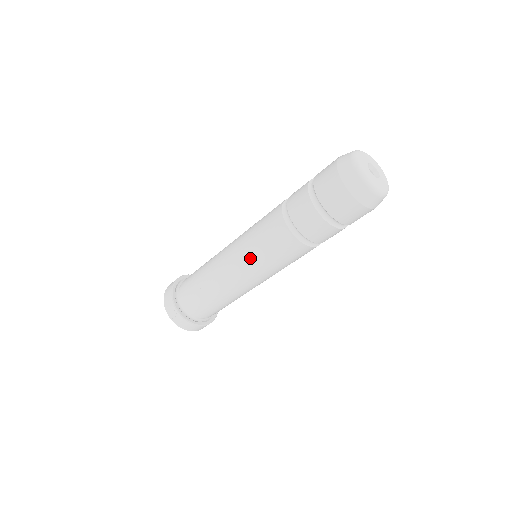
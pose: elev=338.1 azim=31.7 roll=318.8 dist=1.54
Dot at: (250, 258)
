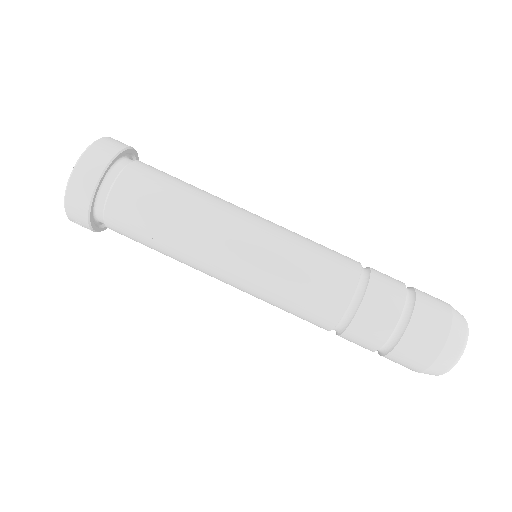
Dot at: occluded
